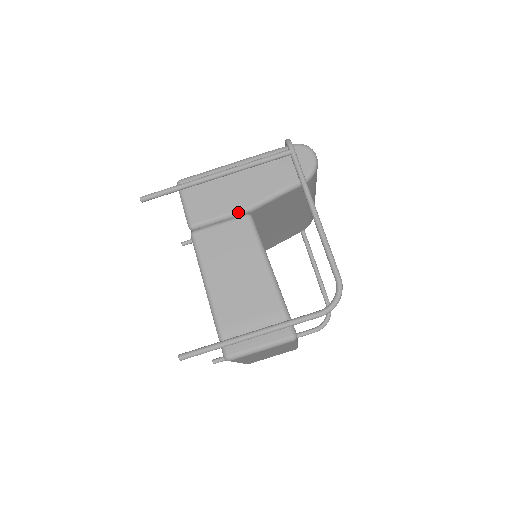
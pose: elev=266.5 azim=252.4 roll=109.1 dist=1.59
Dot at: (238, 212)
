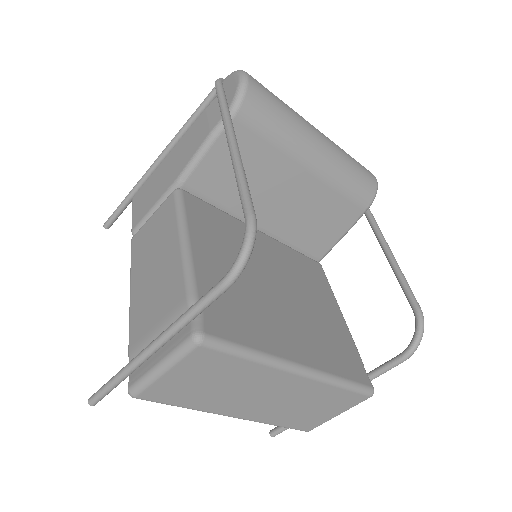
Dot at: (168, 192)
